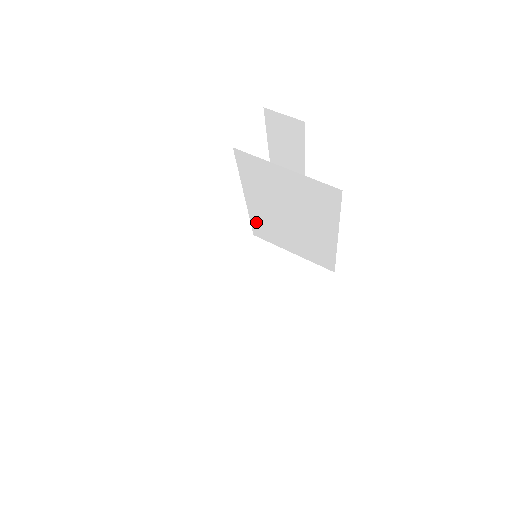
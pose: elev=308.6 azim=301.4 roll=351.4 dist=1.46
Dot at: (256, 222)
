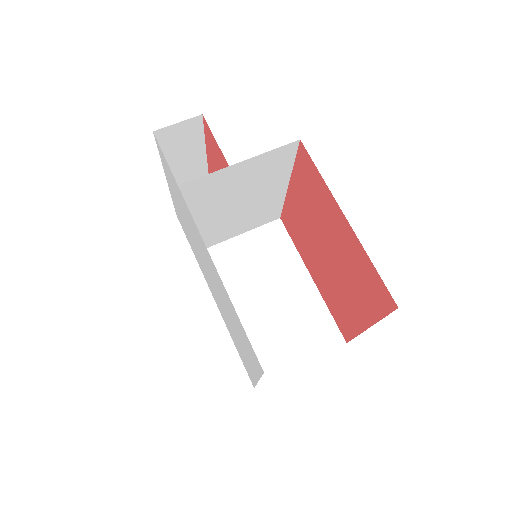
Dot at: occluded
